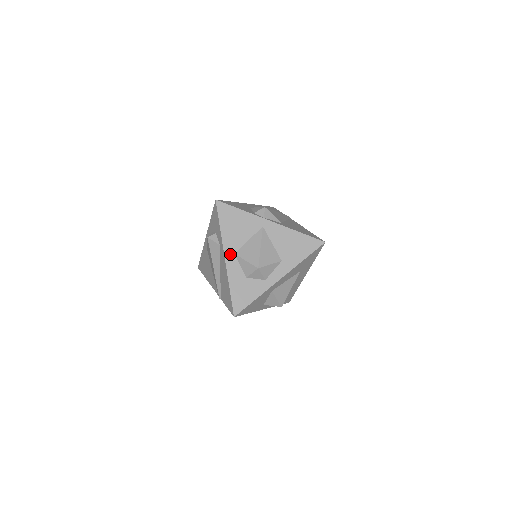
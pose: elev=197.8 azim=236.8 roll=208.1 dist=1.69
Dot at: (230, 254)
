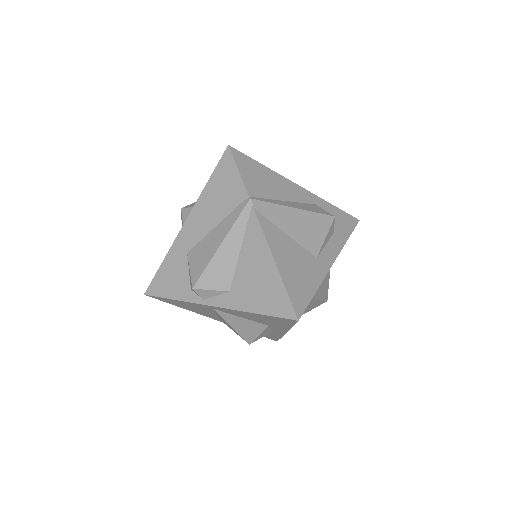
Dot at: (216, 319)
